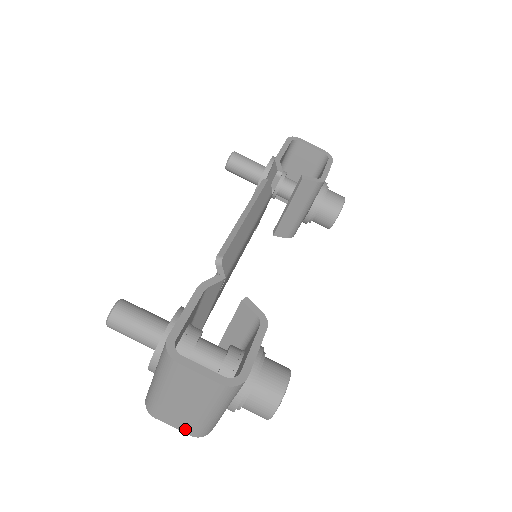
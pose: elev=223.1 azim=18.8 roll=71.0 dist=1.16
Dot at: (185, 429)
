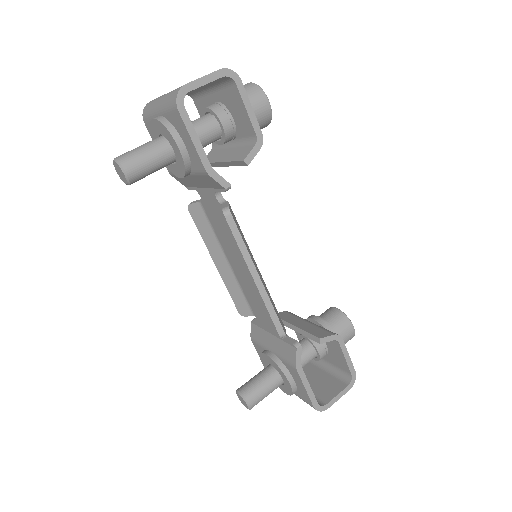
Dot at: occluded
